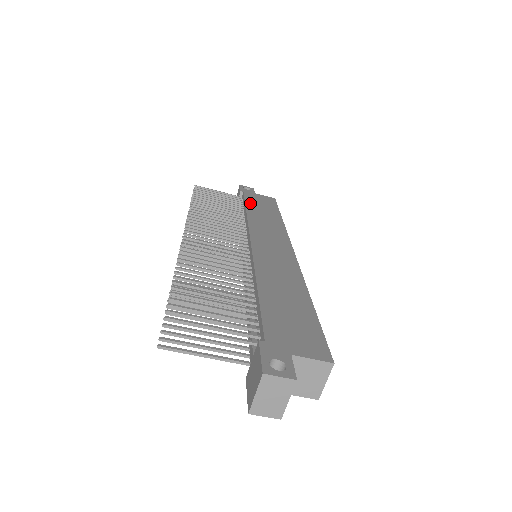
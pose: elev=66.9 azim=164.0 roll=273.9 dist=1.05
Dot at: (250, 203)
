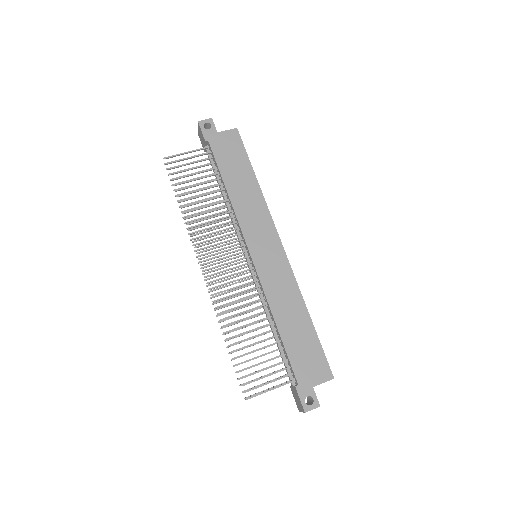
Dot at: (223, 169)
